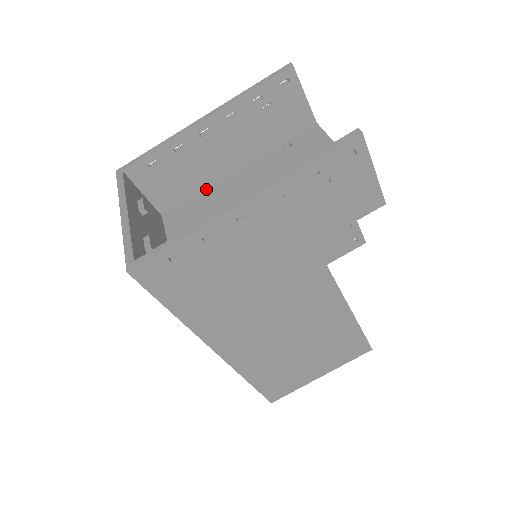
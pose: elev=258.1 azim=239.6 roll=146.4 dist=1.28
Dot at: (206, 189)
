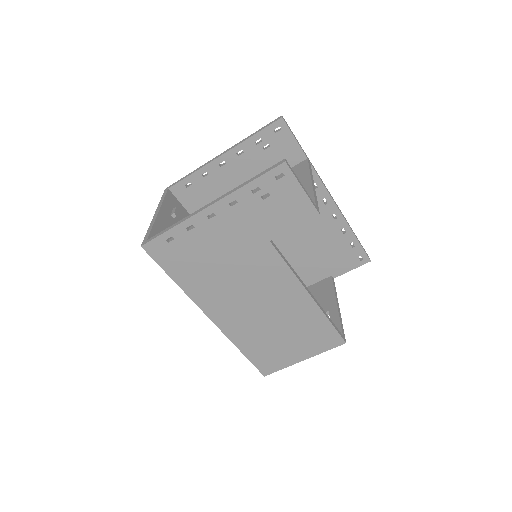
Dot at: occluded
